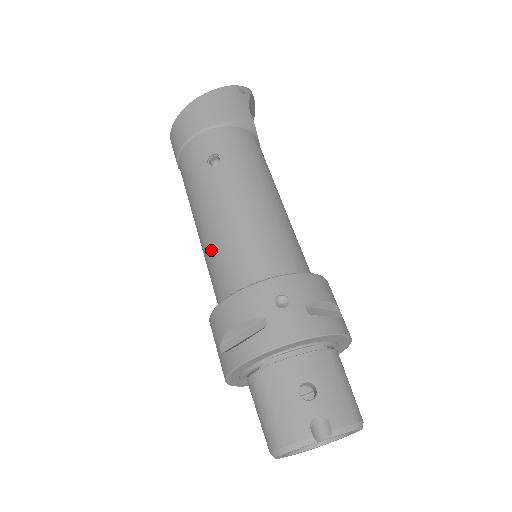
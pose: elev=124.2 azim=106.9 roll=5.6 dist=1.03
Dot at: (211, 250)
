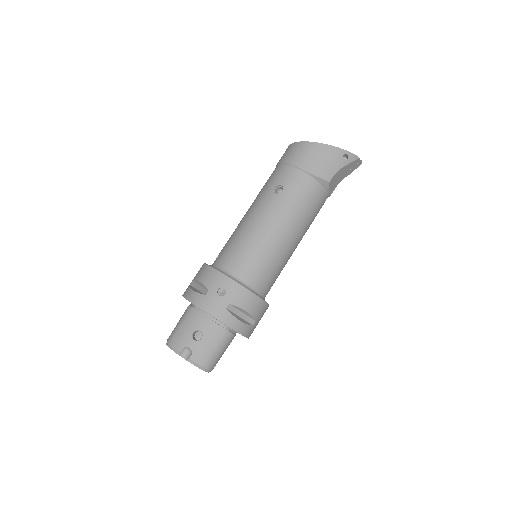
Dot at: (233, 234)
